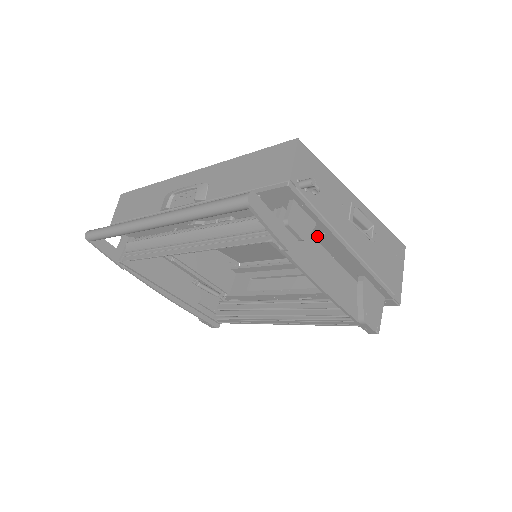
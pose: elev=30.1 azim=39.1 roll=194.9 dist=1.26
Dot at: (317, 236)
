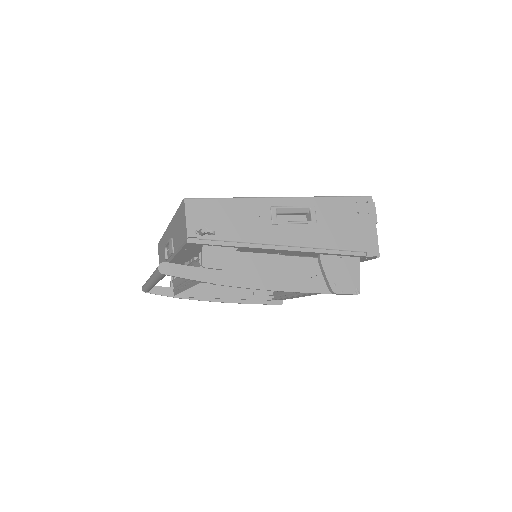
Dot at: (251, 250)
